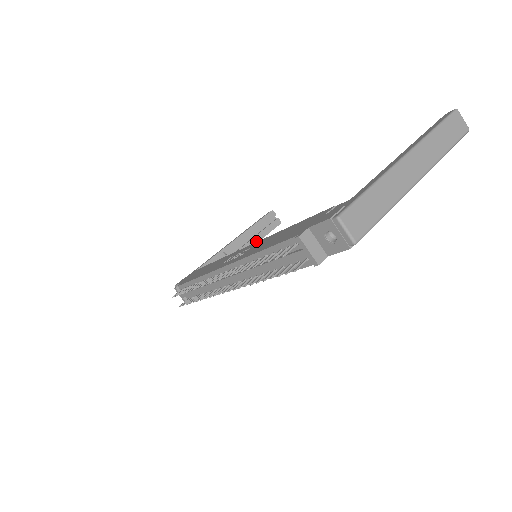
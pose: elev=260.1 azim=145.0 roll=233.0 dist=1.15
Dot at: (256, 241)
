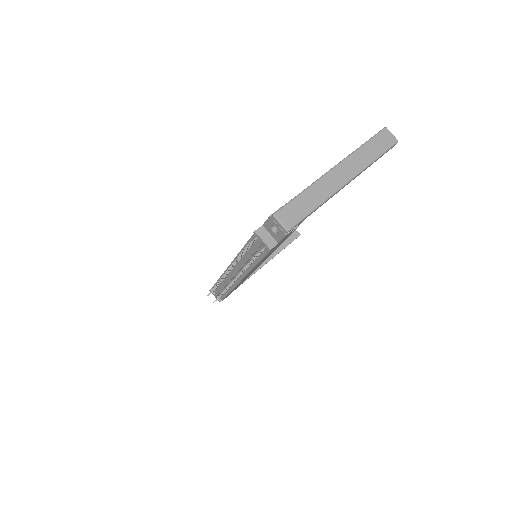
Dot at: (278, 251)
